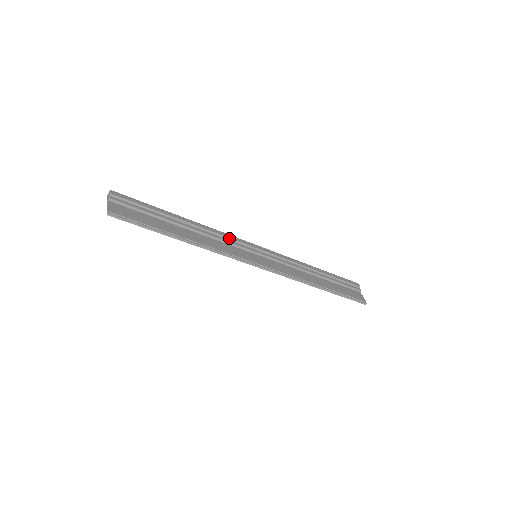
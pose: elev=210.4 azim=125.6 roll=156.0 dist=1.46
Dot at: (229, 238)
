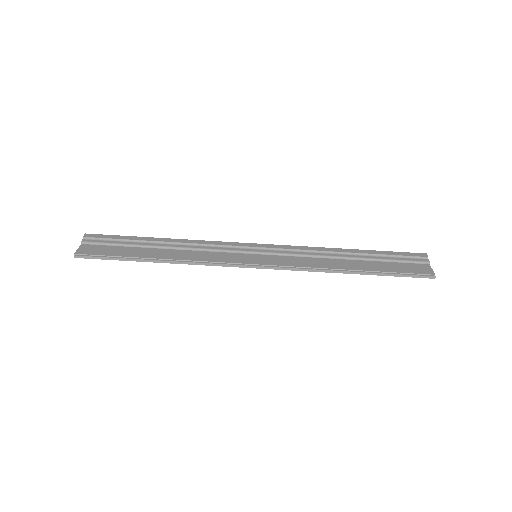
Dot at: (219, 245)
